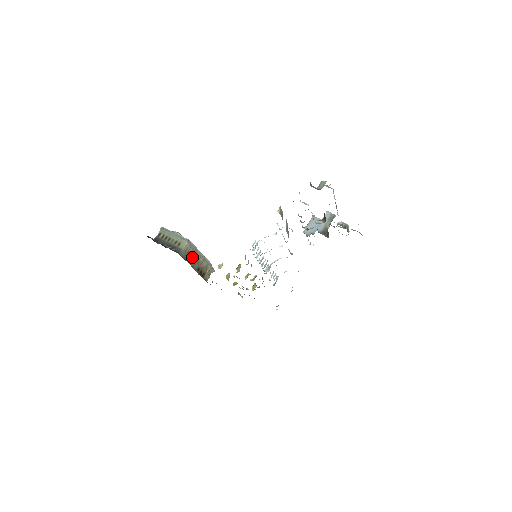
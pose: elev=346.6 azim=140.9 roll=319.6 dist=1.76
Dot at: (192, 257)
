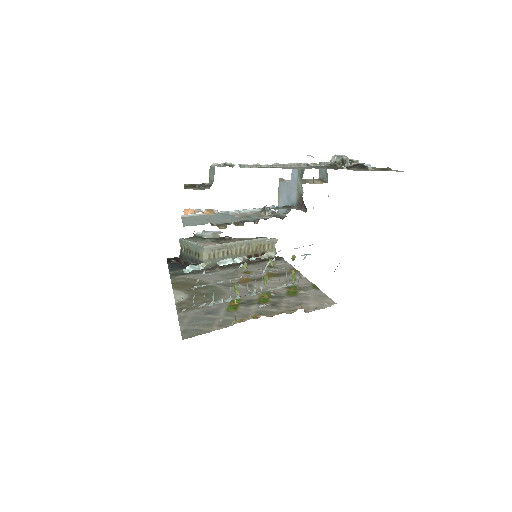
Dot at: (227, 255)
